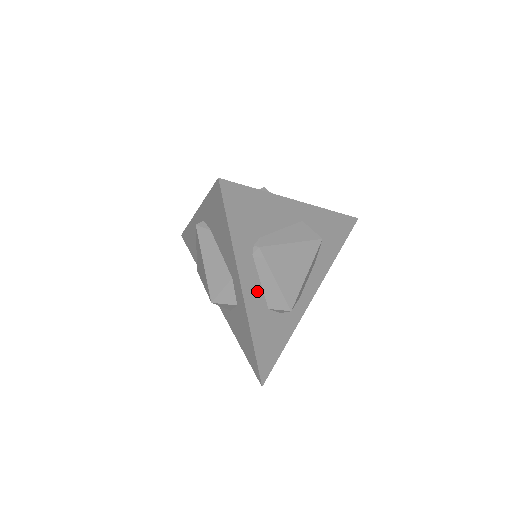
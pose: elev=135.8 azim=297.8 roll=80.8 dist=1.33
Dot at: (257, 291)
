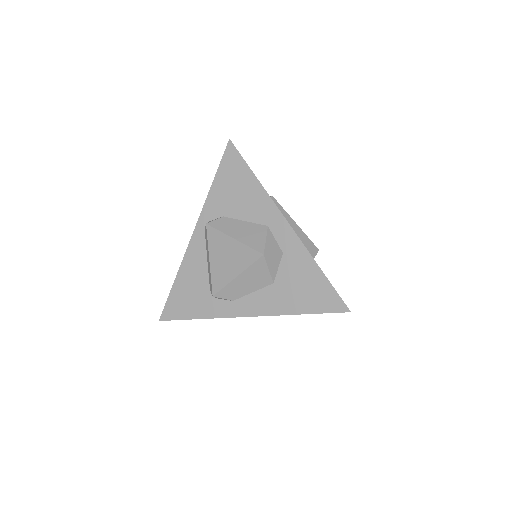
Dot at: occluded
